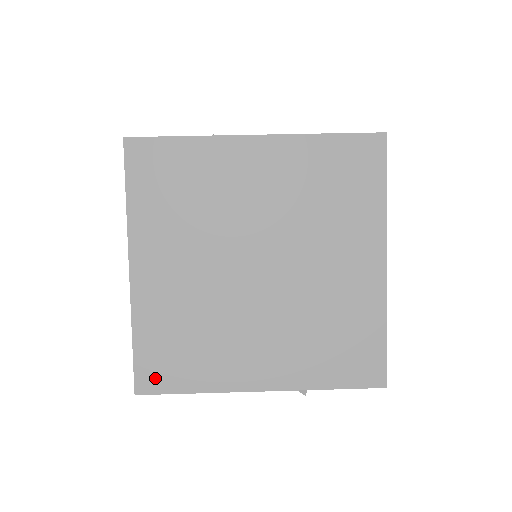
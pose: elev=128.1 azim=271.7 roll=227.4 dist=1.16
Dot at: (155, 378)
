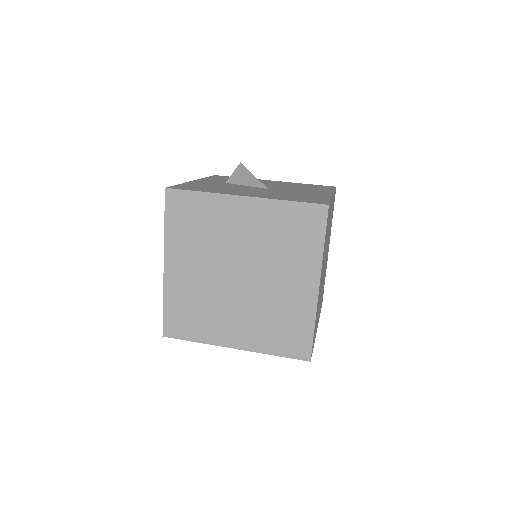
Dot at: (174, 329)
